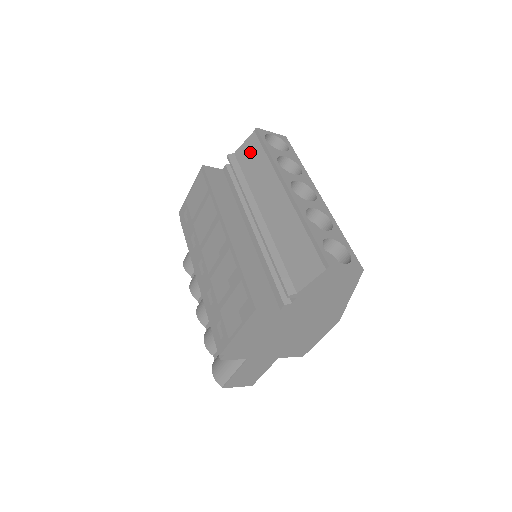
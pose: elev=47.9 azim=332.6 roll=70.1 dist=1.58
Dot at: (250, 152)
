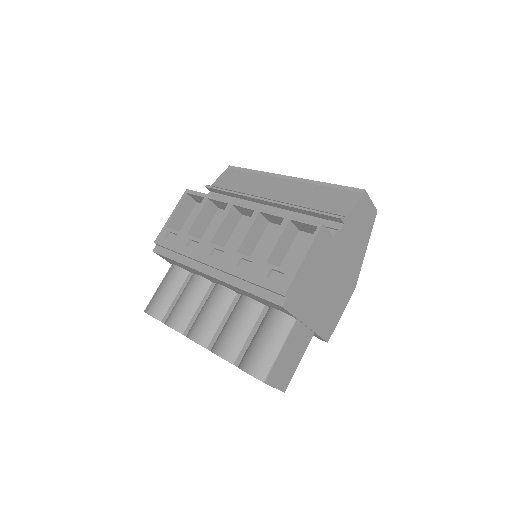
Dot at: (231, 178)
